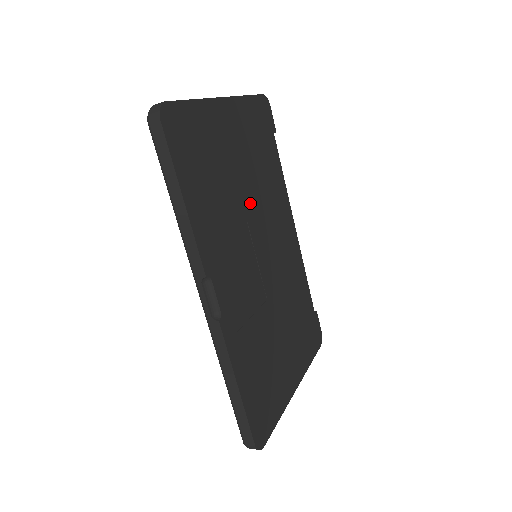
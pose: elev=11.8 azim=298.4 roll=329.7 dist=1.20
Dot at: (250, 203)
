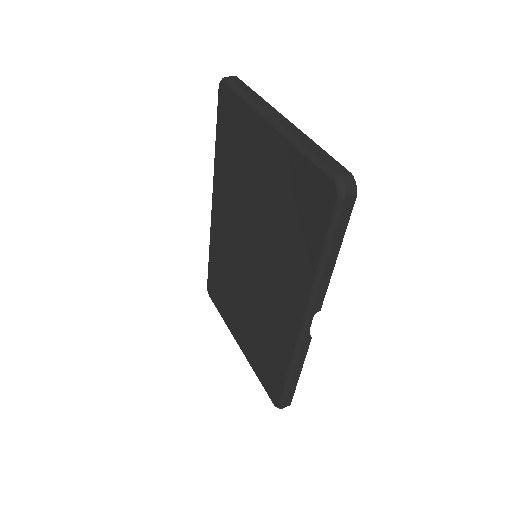
Dot at: occluded
